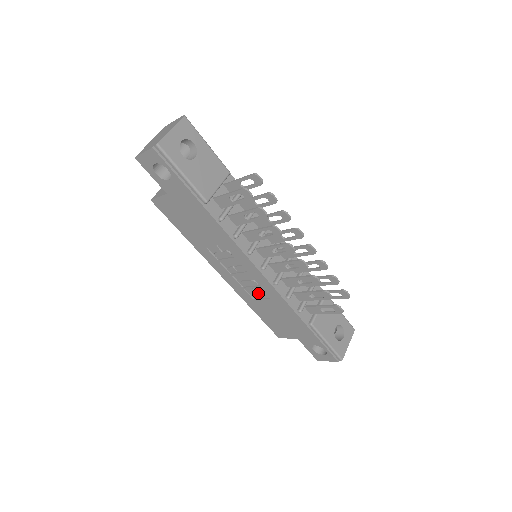
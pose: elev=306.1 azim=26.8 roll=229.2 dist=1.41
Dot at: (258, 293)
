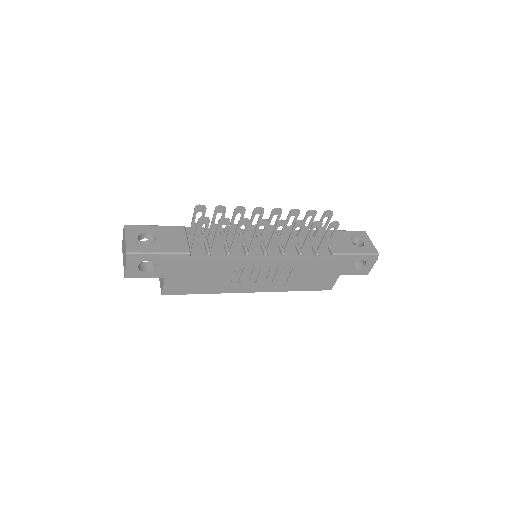
Dot at: (283, 275)
